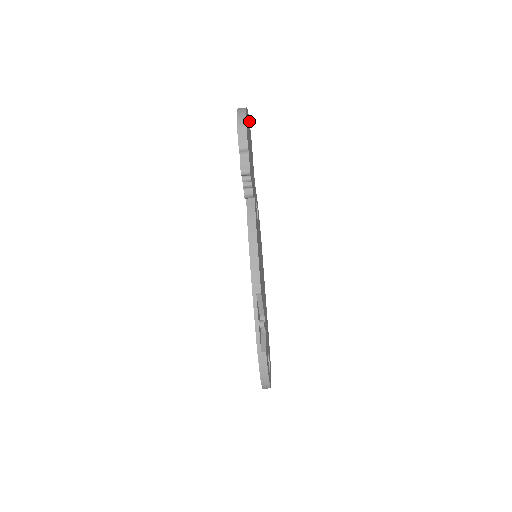
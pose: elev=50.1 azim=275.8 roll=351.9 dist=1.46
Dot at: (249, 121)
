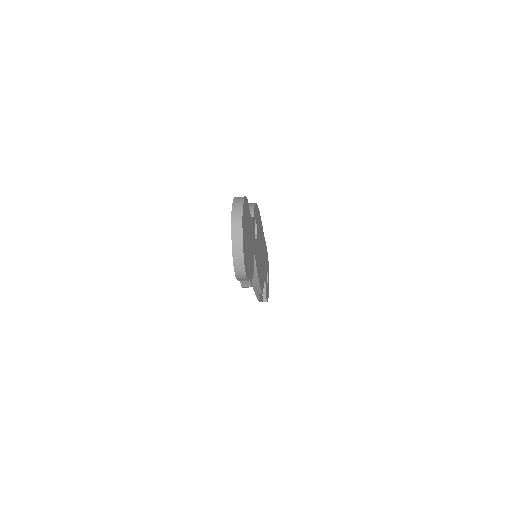
Dot at: (243, 200)
